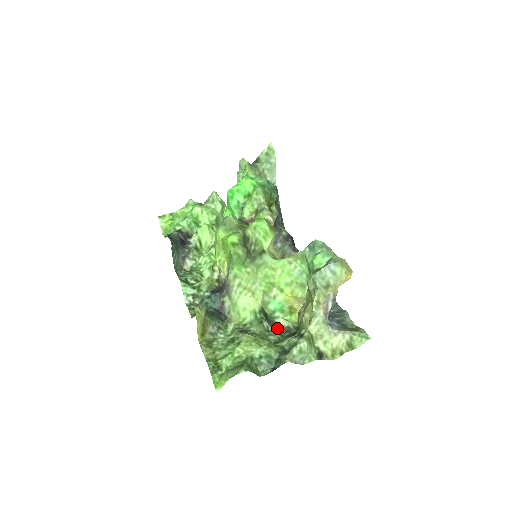
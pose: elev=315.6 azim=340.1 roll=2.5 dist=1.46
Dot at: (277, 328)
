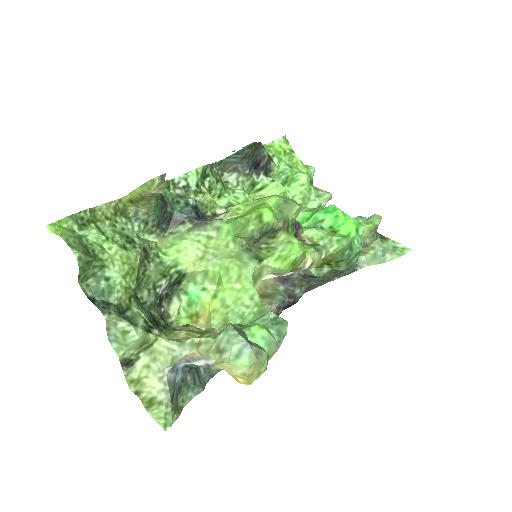
Dot at: (164, 301)
